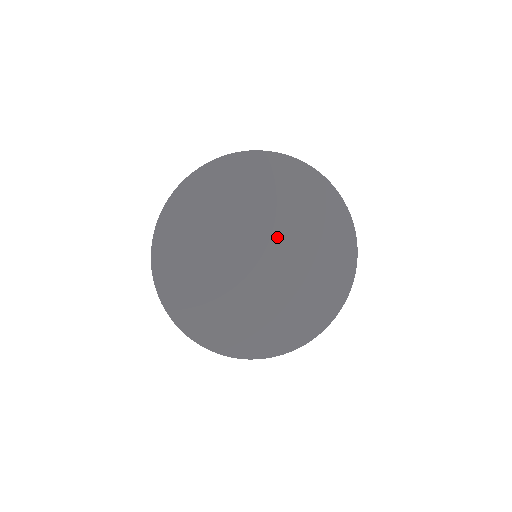
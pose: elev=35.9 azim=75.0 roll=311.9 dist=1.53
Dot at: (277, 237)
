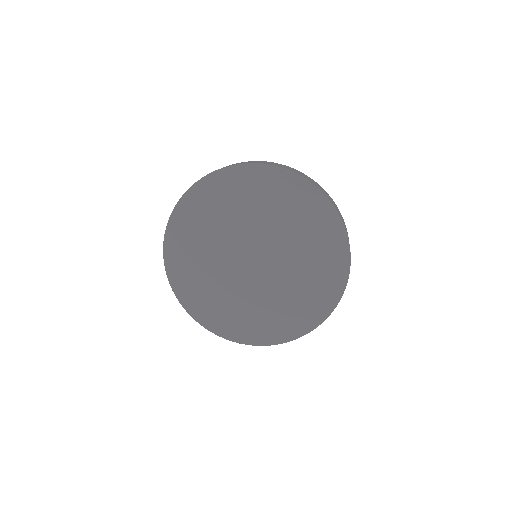
Dot at: (256, 235)
